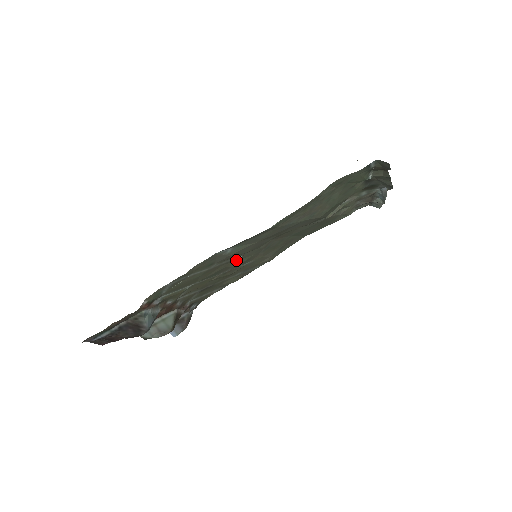
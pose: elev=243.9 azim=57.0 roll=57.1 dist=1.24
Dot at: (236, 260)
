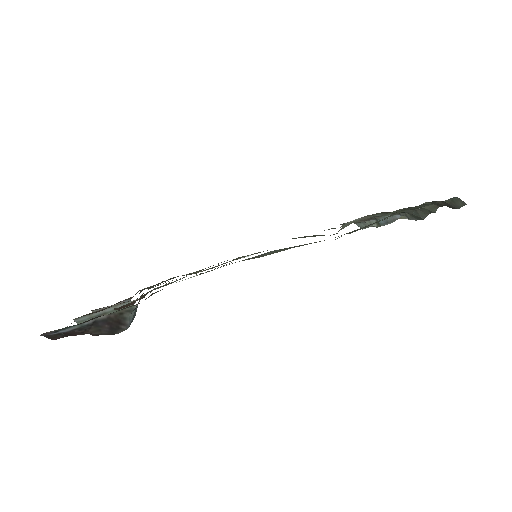
Dot at: occluded
